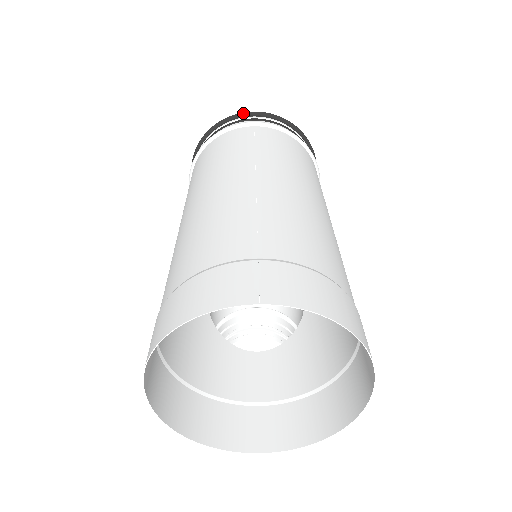
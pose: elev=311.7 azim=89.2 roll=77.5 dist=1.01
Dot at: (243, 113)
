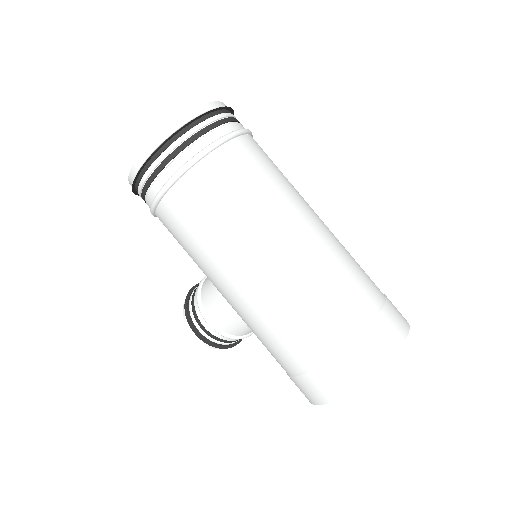
Dot at: (211, 110)
